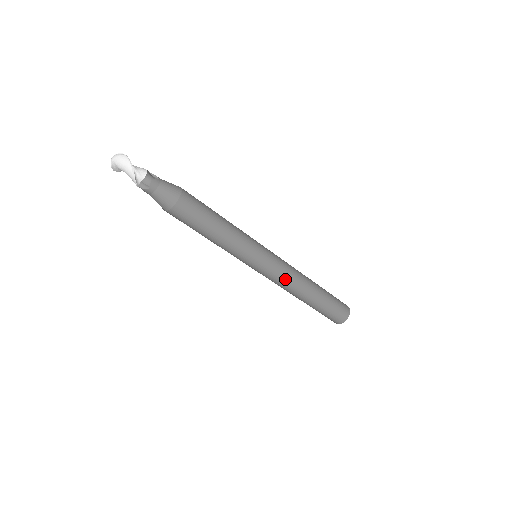
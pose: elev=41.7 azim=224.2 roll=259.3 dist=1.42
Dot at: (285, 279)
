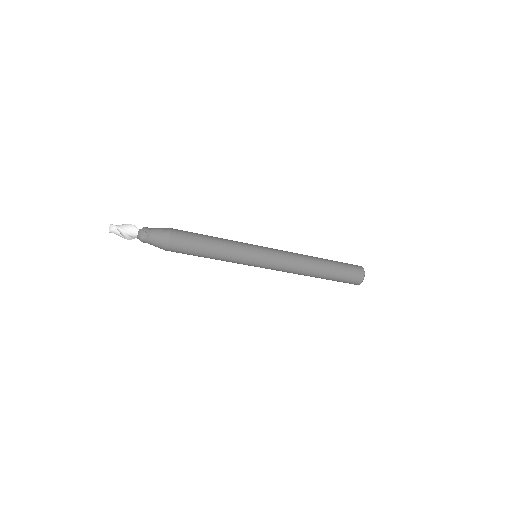
Dot at: (283, 271)
